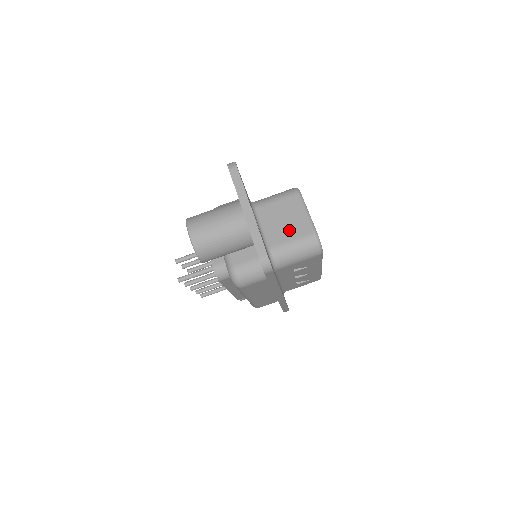
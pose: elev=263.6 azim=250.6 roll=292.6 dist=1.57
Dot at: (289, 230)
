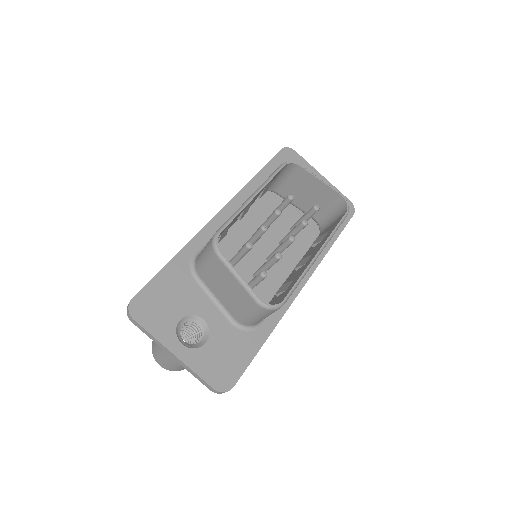
Dot at: (236, 300)
